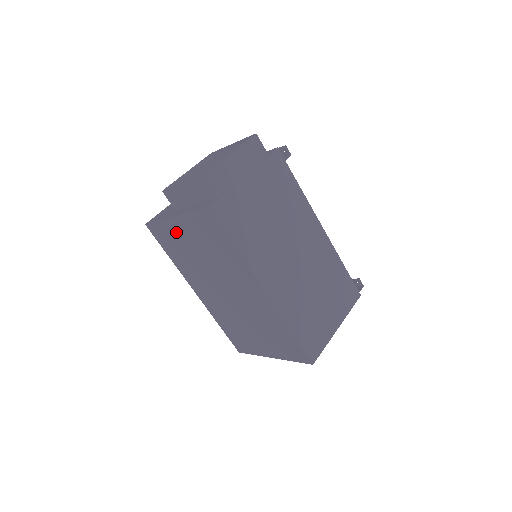
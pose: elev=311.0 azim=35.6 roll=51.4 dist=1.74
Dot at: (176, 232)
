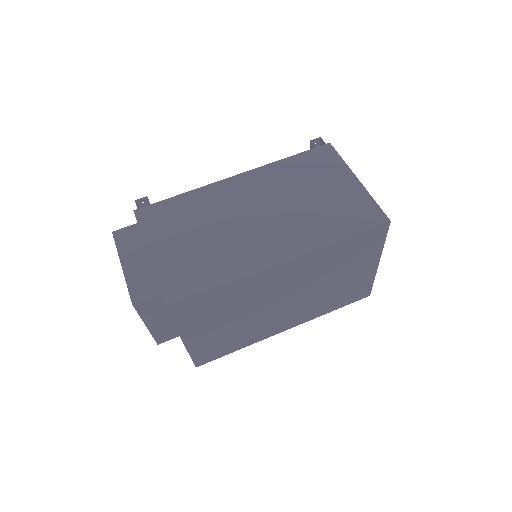
Dot at: (203, 341)
